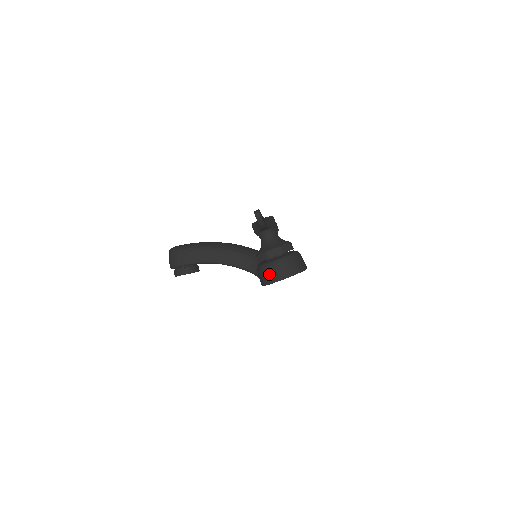
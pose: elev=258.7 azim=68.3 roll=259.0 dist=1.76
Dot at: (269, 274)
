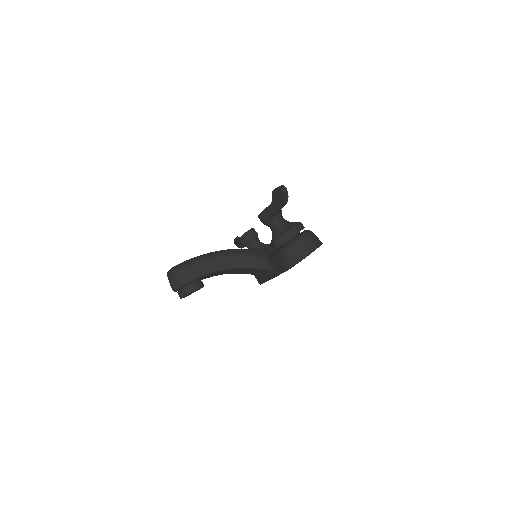
Dot at: (295, 253)
